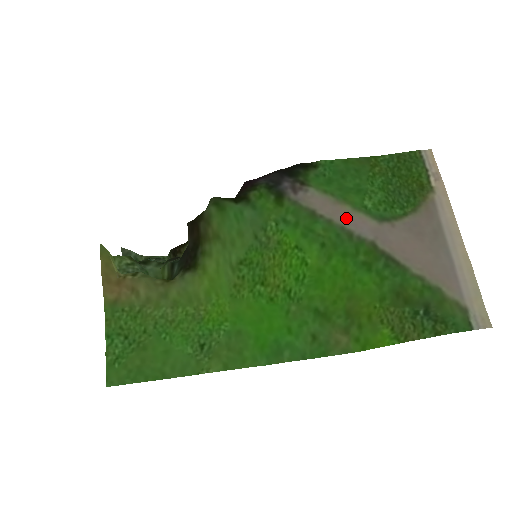
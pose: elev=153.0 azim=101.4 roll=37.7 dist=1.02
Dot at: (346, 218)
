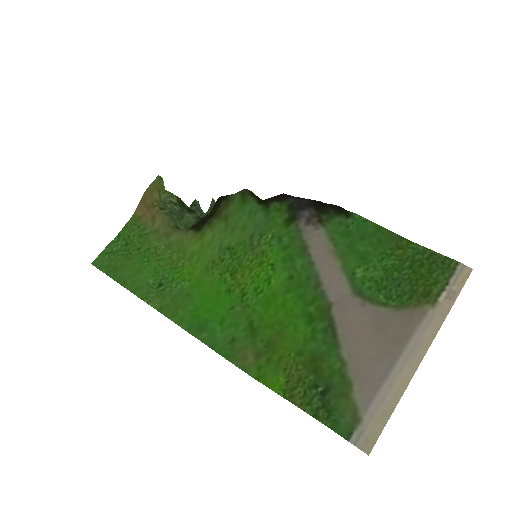
Dot at: (328, 270)
